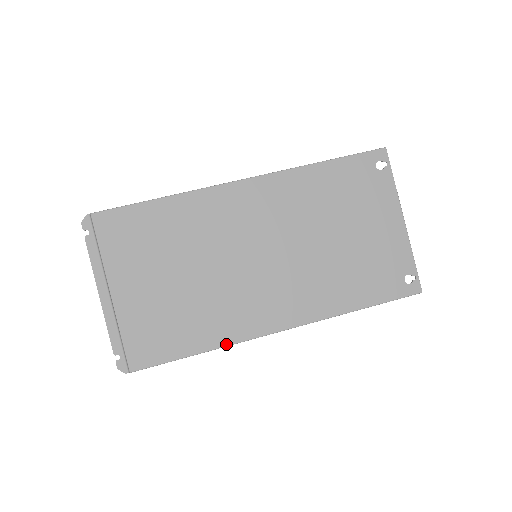
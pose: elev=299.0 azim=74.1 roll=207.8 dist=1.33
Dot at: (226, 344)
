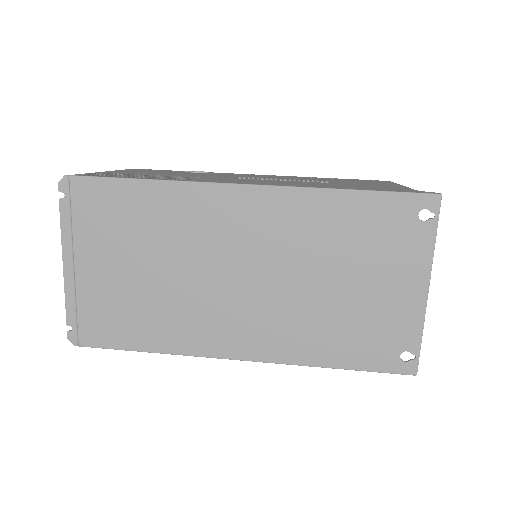
Dot at: (179, 353)
